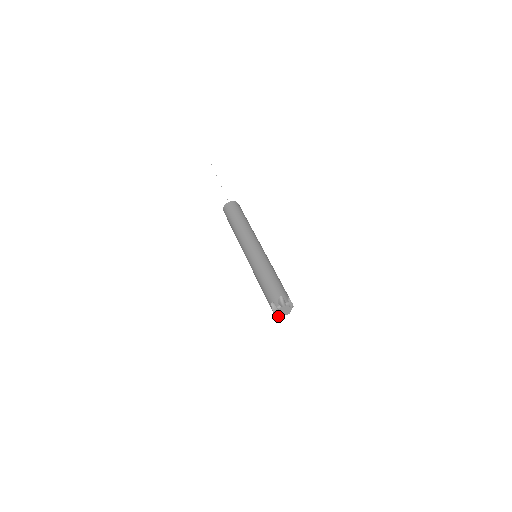
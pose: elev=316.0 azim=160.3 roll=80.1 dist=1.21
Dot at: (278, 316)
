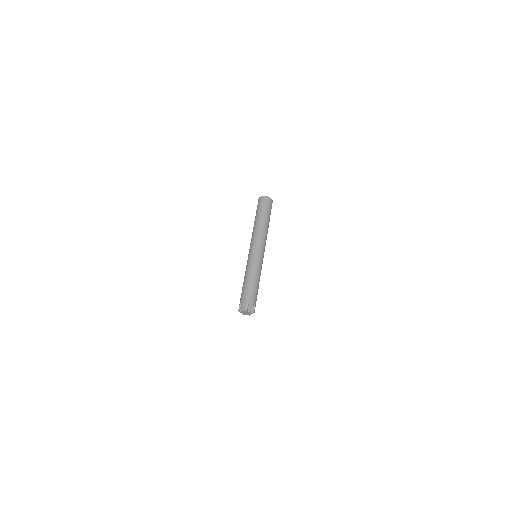
Dot at: (250, 314)
